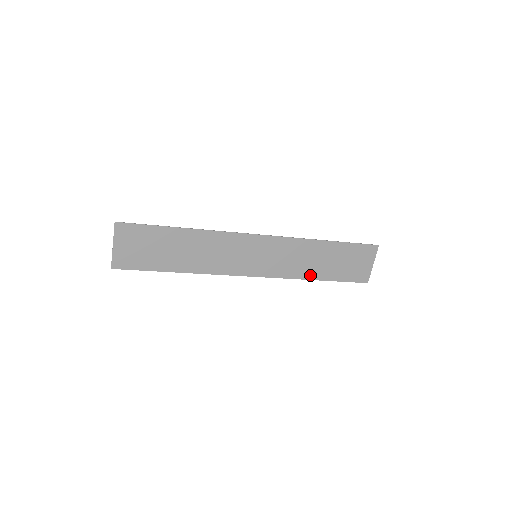
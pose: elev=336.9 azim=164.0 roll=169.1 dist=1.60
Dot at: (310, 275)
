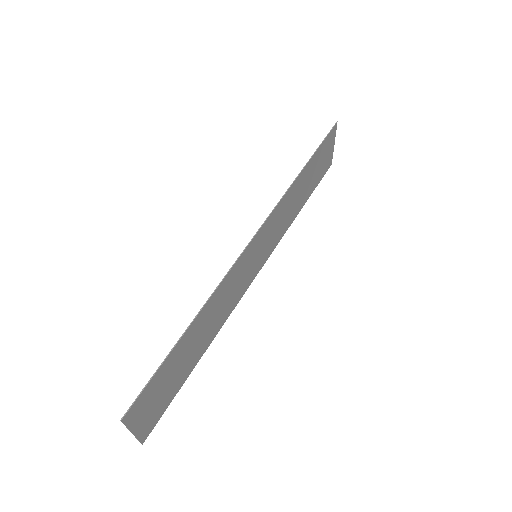
Dot at: (296, 213)
